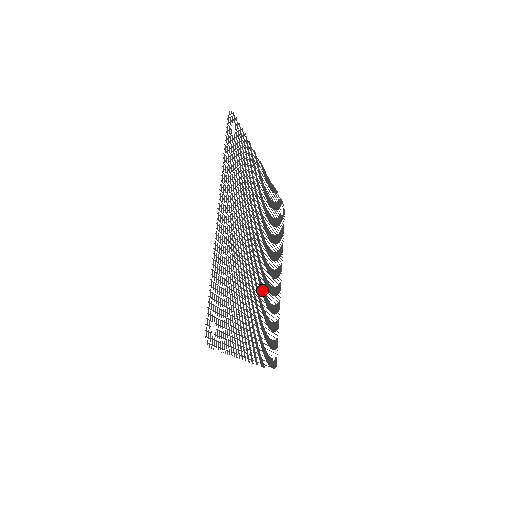
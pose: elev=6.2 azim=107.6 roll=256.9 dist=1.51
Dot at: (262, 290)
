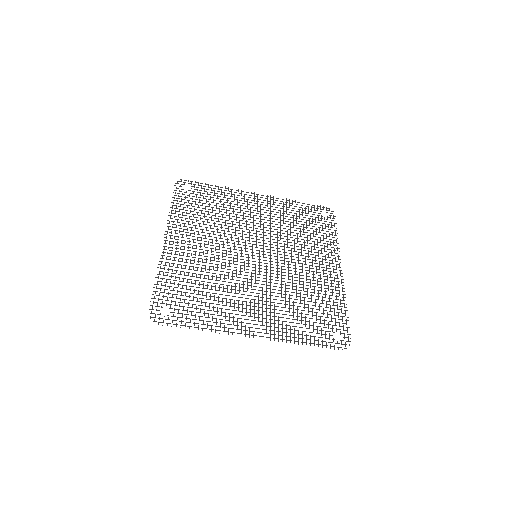
Dot at: (281, 280)
